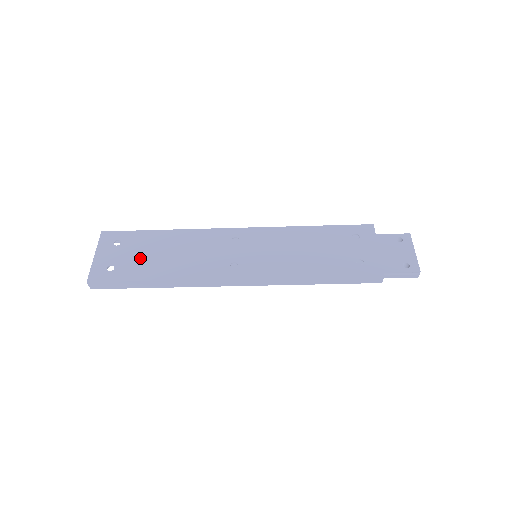
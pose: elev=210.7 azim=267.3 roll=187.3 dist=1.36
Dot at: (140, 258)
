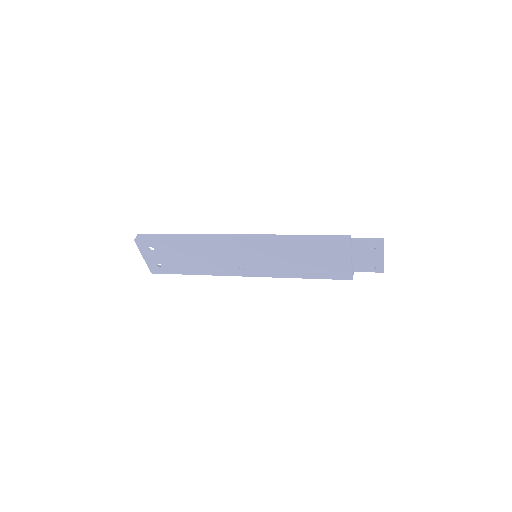
Dot at: (175, 261)
